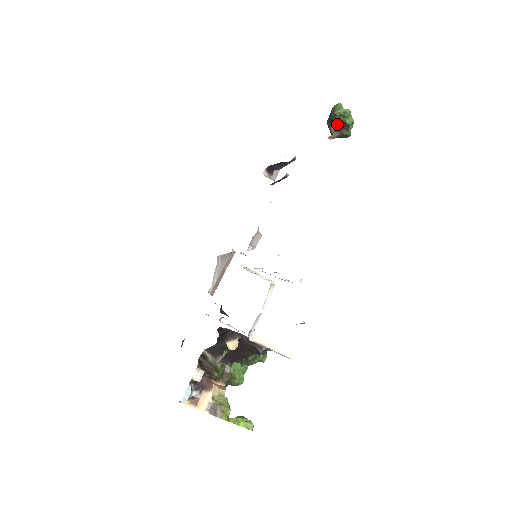
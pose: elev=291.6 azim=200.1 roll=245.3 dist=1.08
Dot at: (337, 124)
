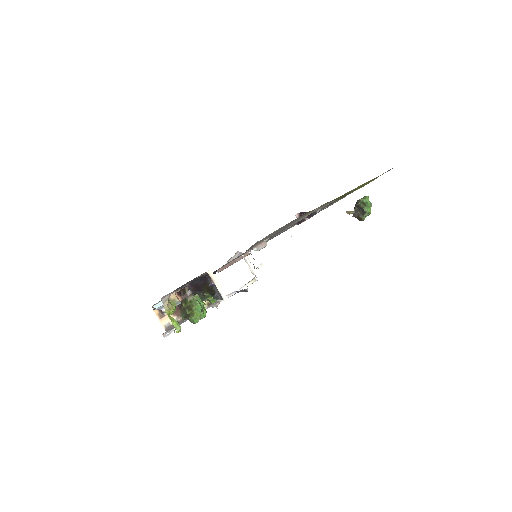
Dot at: (358, 208)
